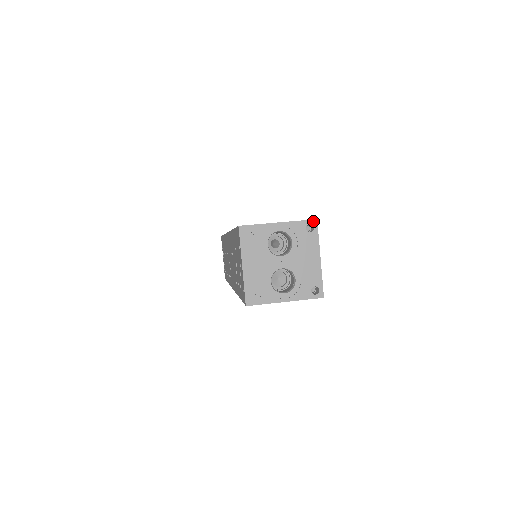
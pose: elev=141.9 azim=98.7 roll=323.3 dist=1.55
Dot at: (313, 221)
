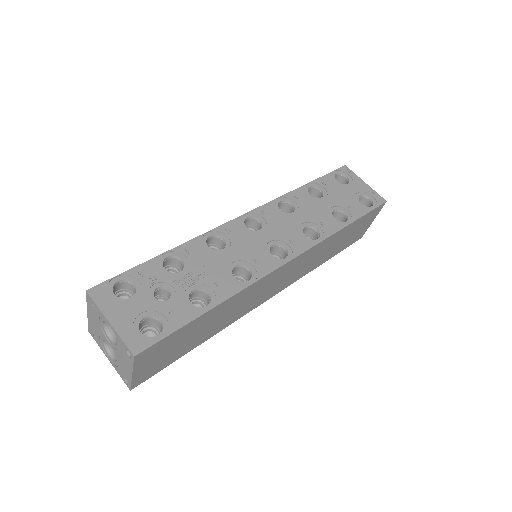
Dot at: (131, 353)
